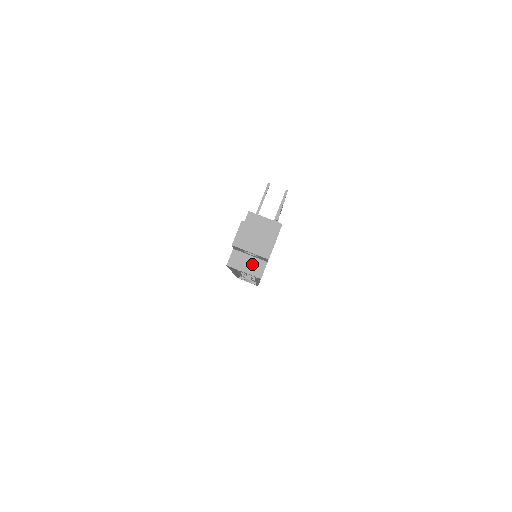
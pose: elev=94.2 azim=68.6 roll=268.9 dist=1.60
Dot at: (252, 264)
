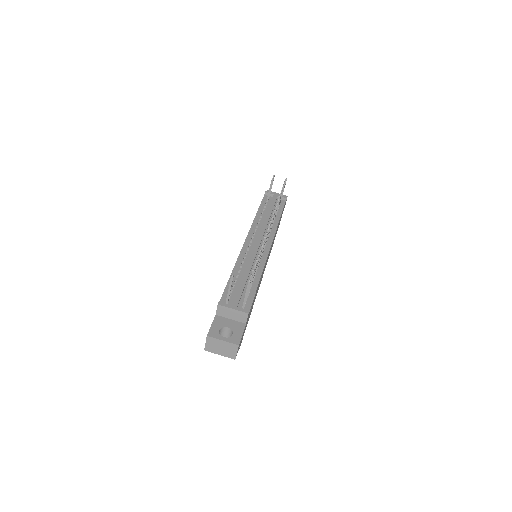
Dot at: occluded
